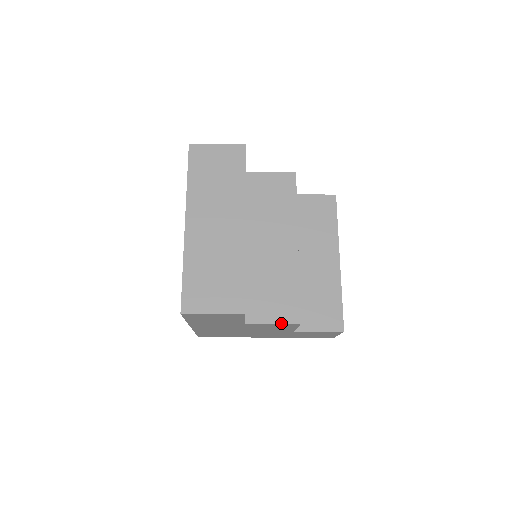
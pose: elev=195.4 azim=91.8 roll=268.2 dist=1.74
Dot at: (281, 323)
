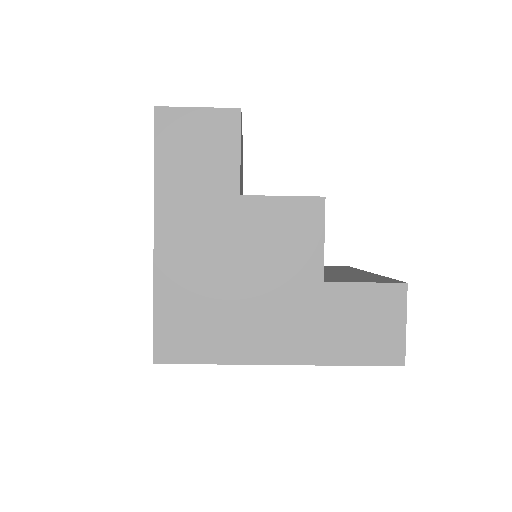
Dot at: (295, 196)
